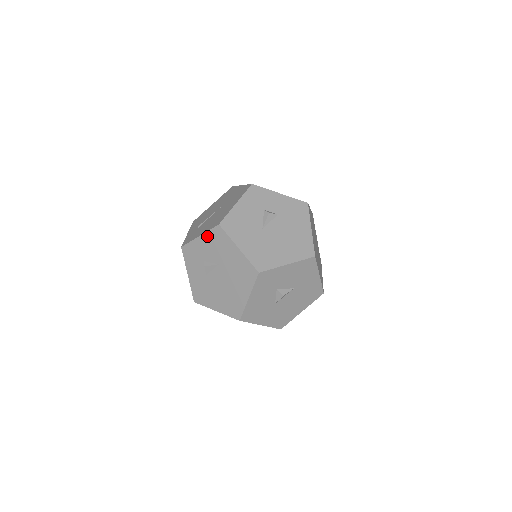
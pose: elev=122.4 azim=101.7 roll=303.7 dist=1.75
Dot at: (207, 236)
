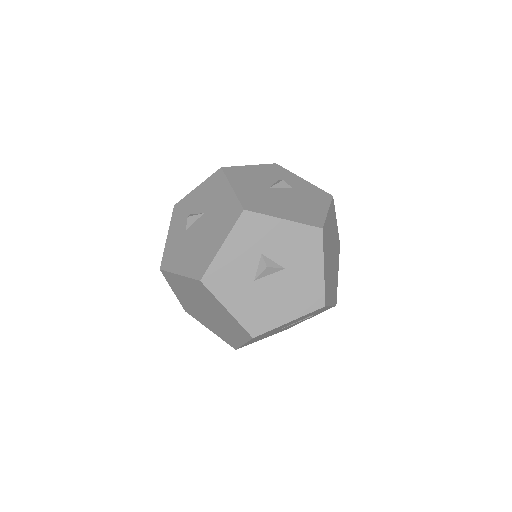
Dot at: (204, 184)
